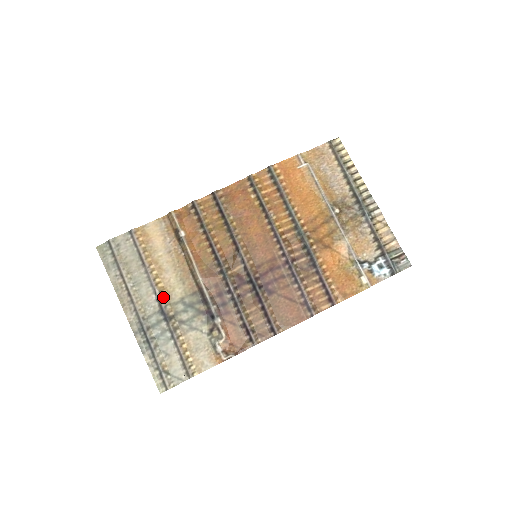
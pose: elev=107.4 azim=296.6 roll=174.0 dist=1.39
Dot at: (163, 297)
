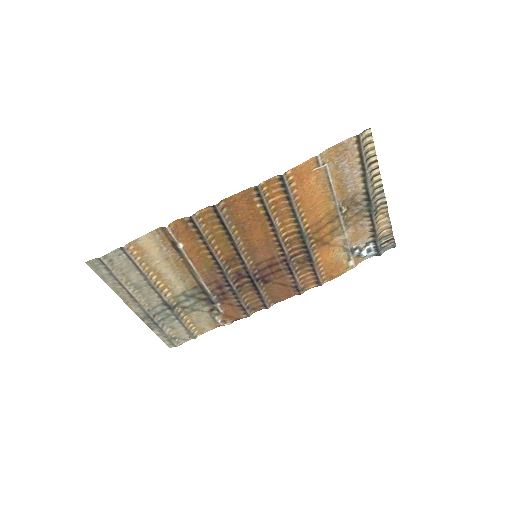
Dot at: (165, 294)
